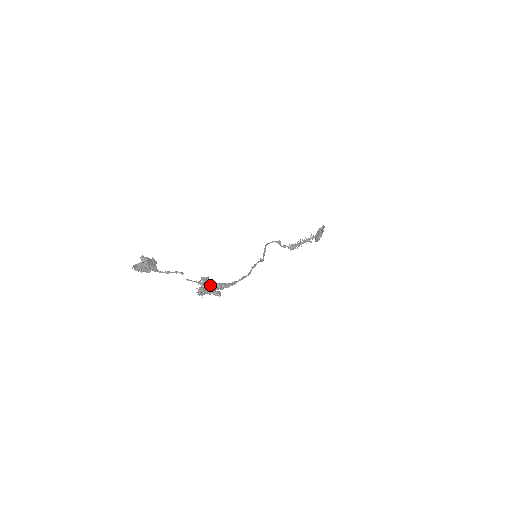
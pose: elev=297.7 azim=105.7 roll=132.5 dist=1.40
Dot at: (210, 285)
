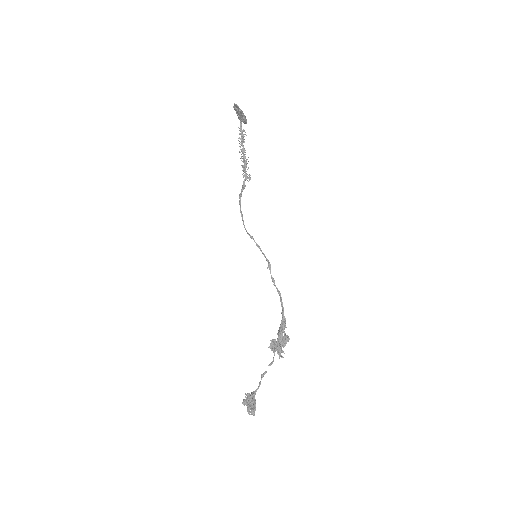
Dot at: (277, 342)
